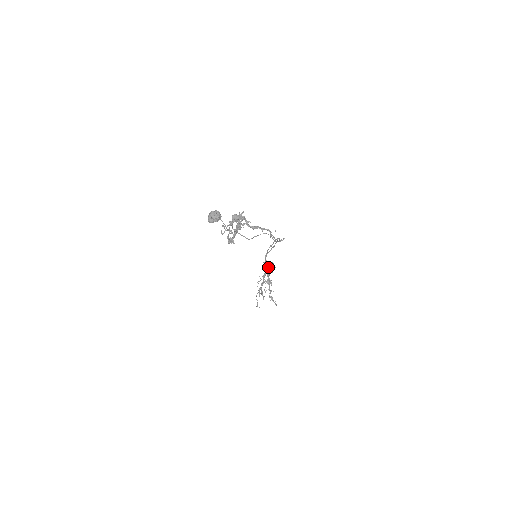
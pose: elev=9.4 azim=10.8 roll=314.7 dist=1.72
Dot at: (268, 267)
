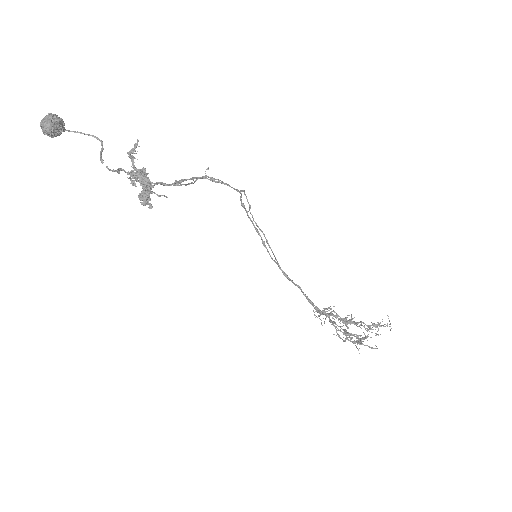
Dot at: (323, 311)
